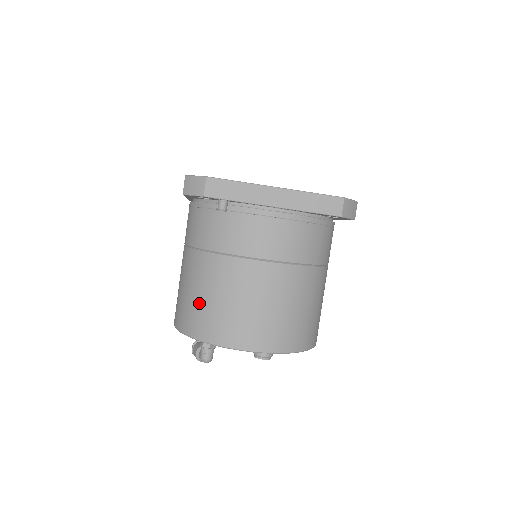
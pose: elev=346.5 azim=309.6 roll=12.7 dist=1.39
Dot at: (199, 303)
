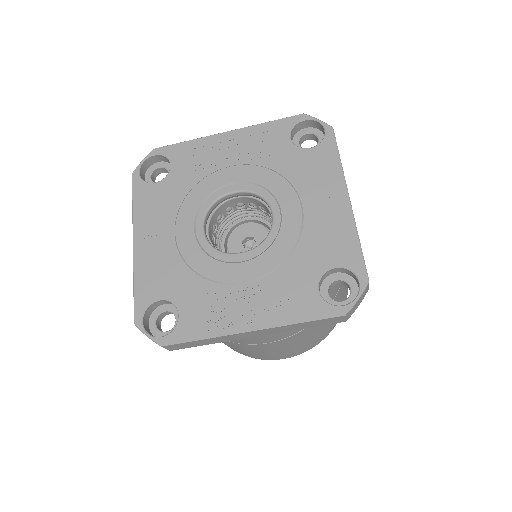
Dot at: occluded
